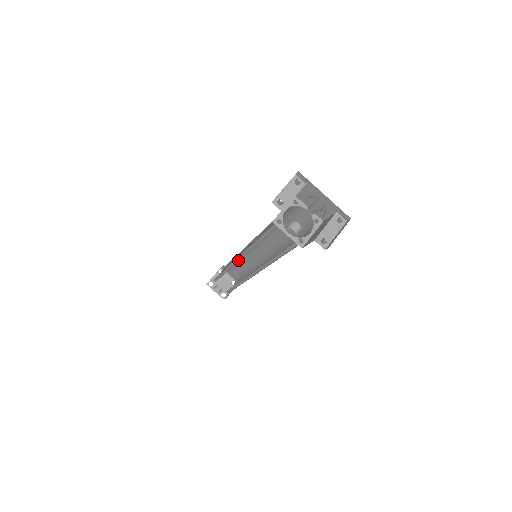
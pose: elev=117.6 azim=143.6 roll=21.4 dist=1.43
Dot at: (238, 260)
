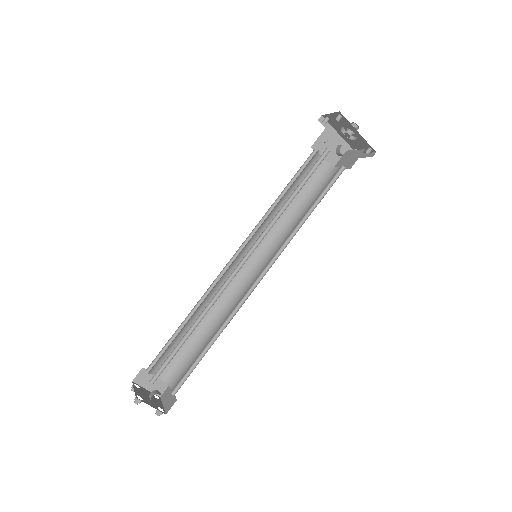
Dot at: (239, 268)
